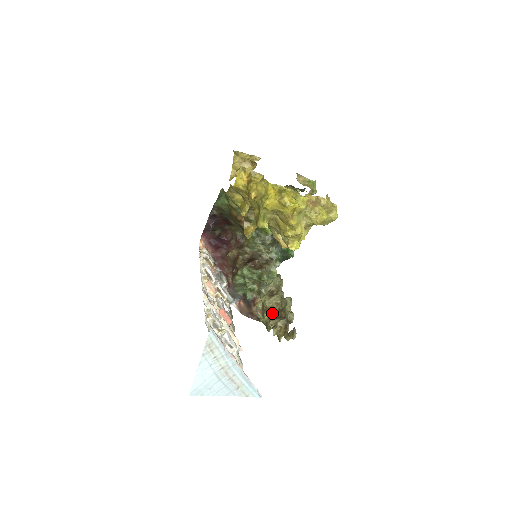
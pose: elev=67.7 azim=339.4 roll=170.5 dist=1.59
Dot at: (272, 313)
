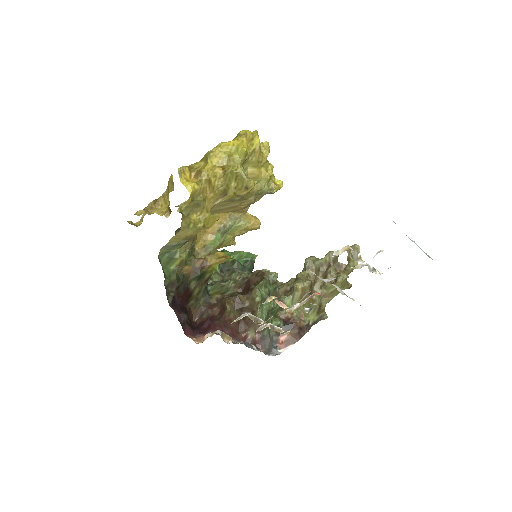
Dot at: (315, 287)
